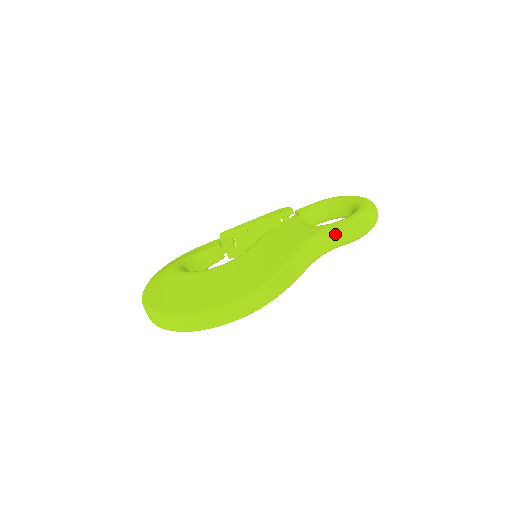
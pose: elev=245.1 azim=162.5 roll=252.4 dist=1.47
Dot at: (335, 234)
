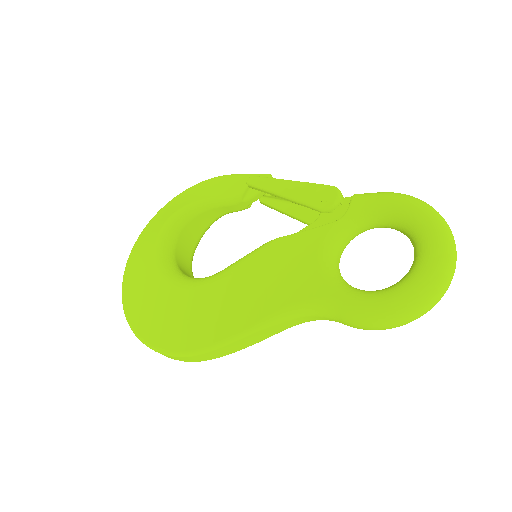
Dot at: (333, 315)
